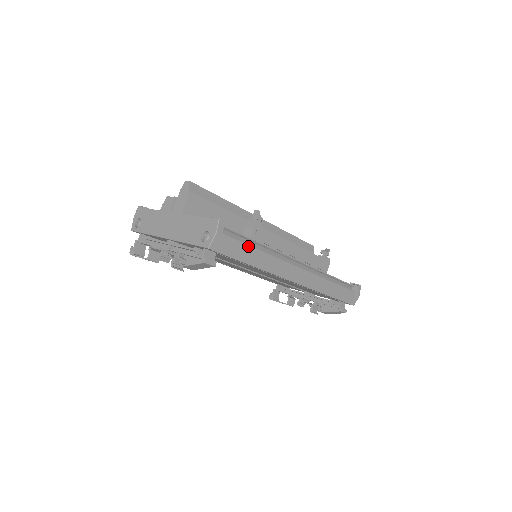
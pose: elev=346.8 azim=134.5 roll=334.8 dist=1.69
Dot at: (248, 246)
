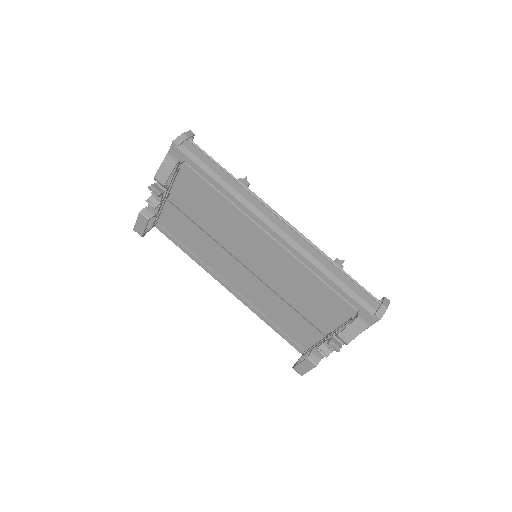
Dot at: (217, 166)
